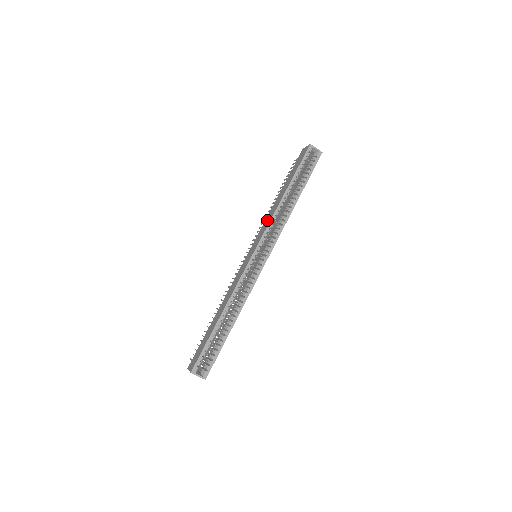
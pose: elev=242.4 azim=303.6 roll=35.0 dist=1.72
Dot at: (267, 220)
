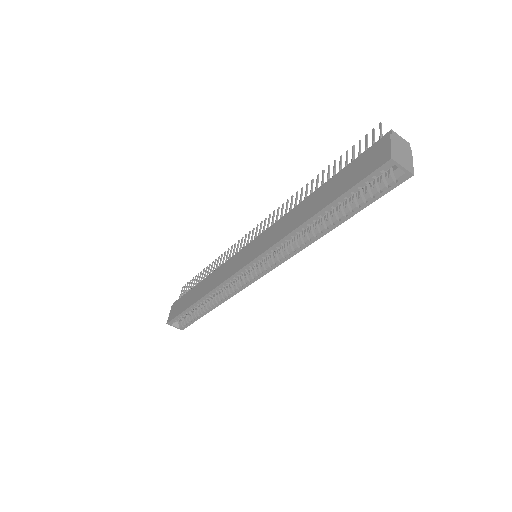
Dot at: (278, 230)
